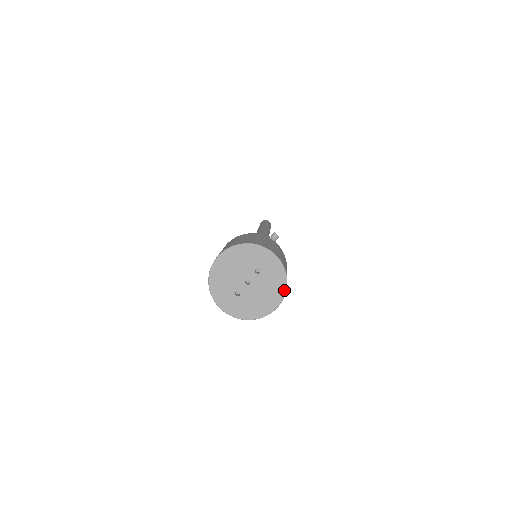
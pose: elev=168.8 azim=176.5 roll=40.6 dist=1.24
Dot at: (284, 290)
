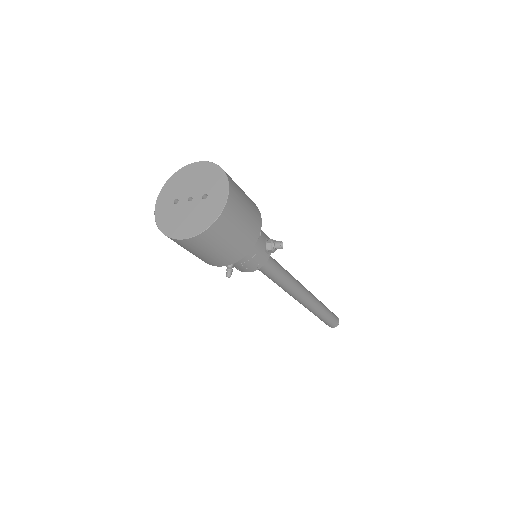
Dot at: (202, 229)
